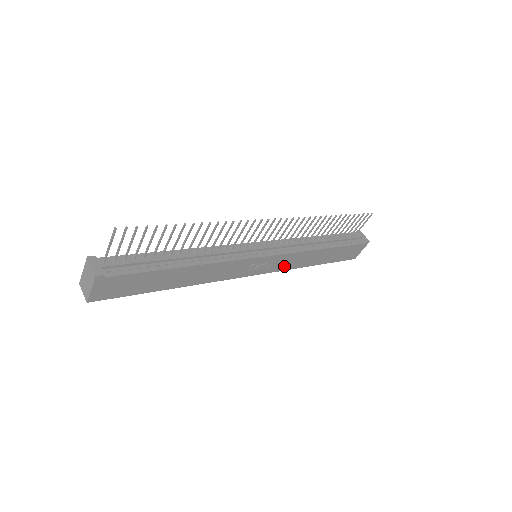
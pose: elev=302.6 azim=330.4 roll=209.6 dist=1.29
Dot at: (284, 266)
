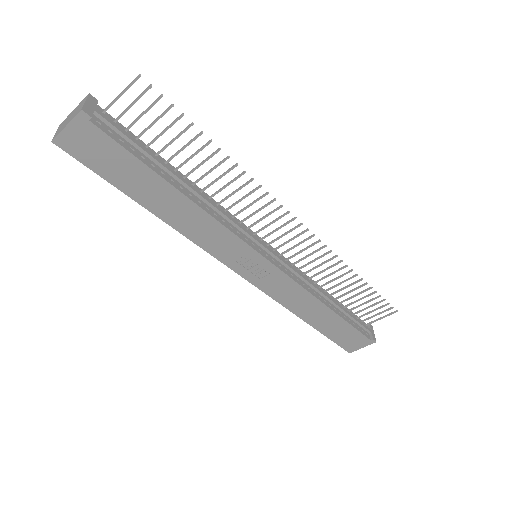
Dot at: (277, 293)
